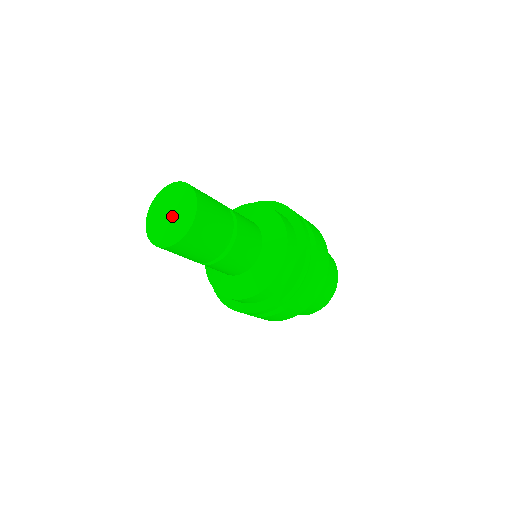
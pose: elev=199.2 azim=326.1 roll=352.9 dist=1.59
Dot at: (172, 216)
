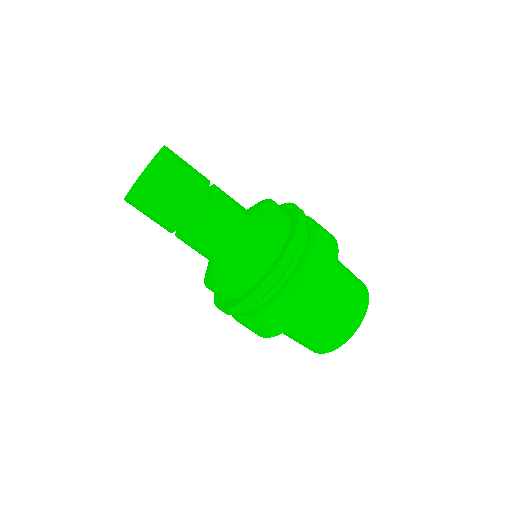
Dot at: occluded
